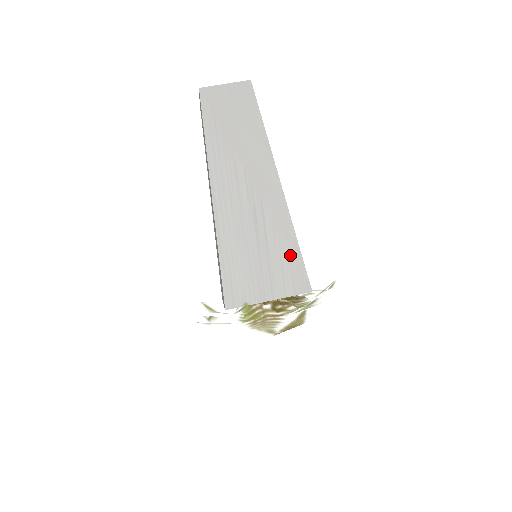
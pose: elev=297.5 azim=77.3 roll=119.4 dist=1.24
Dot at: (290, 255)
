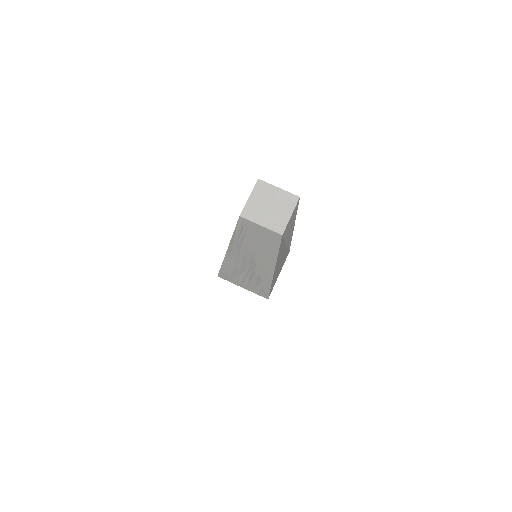
Dot at: (263, 288)
